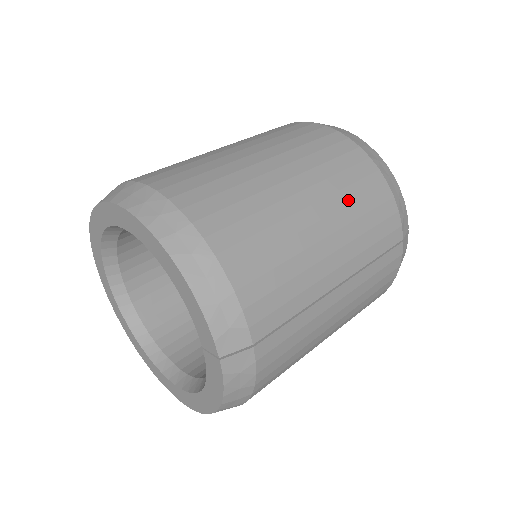
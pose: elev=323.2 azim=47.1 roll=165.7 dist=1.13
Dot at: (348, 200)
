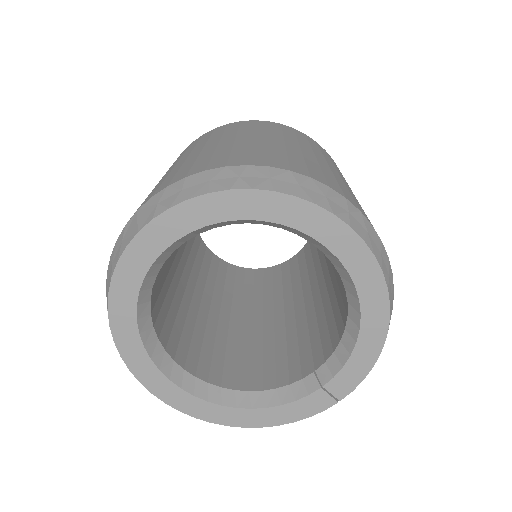
Dot at: occluded
